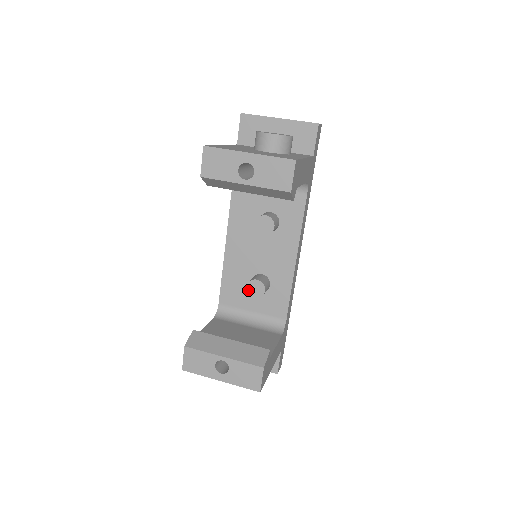
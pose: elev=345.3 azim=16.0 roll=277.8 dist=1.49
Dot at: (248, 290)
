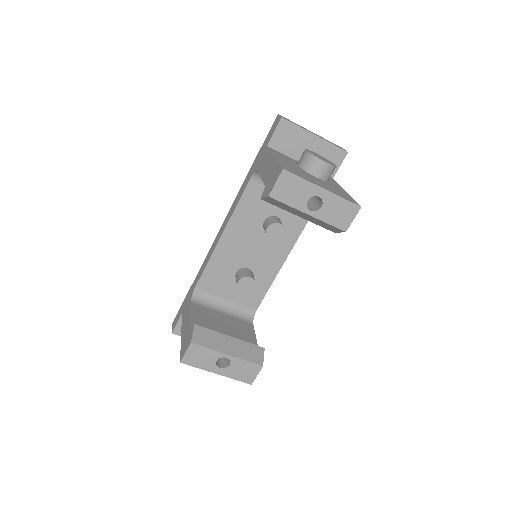
Dot at: (239, 285)
